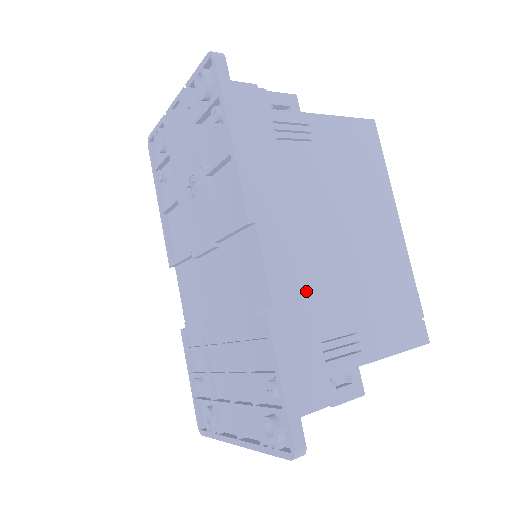
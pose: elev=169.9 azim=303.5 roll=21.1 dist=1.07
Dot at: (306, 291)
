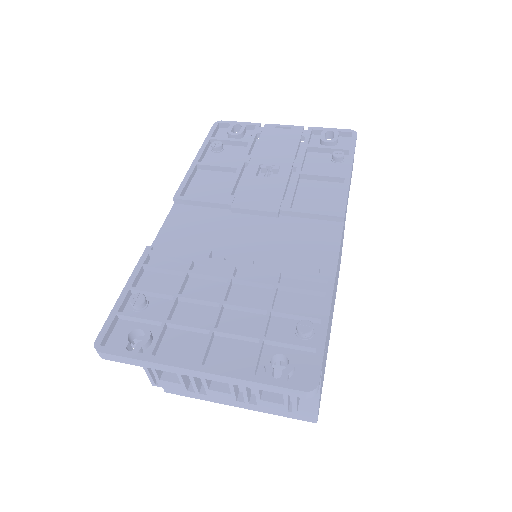
Dot at: occluded
